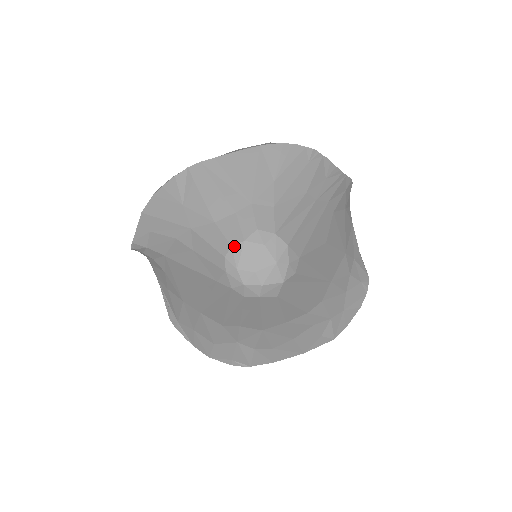
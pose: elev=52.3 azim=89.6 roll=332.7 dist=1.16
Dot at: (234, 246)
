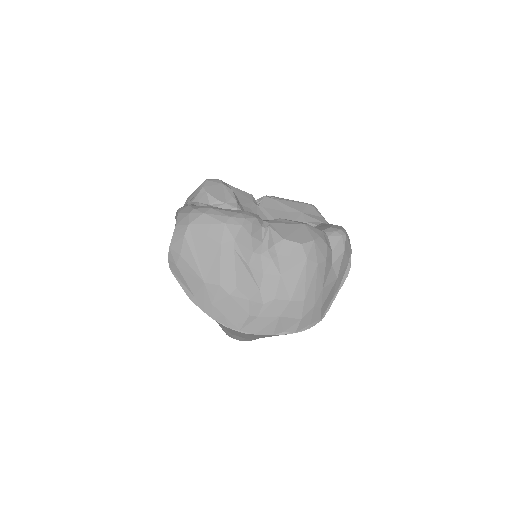
Dot at: occluded
